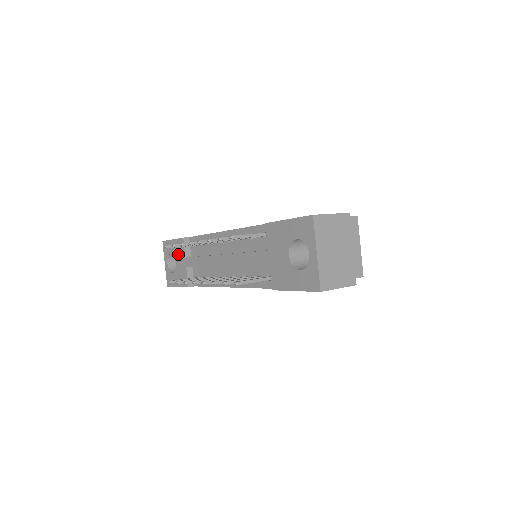
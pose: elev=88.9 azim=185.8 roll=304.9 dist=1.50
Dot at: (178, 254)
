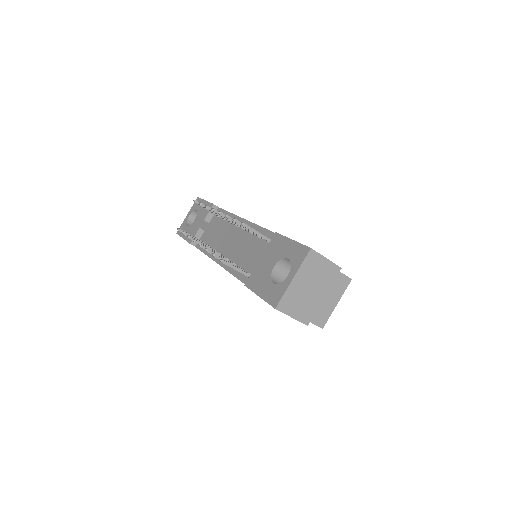
Dot at: (201, 214)
